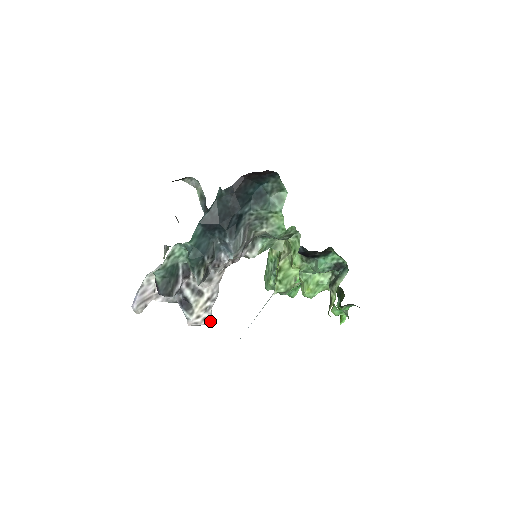
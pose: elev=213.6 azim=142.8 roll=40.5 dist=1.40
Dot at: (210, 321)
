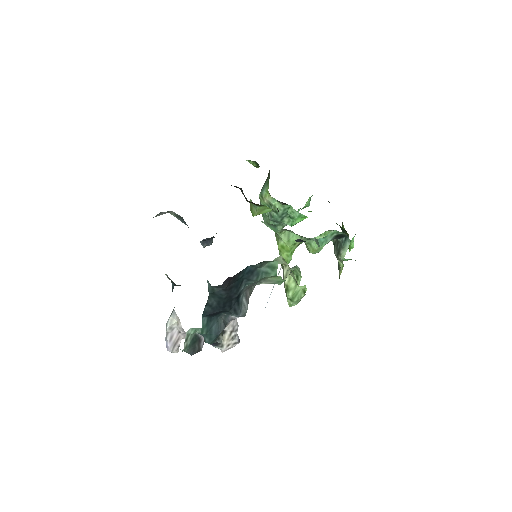
Dot at: (239, 342)
